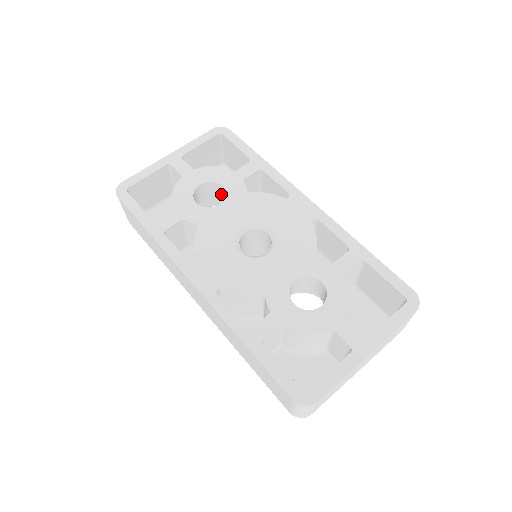
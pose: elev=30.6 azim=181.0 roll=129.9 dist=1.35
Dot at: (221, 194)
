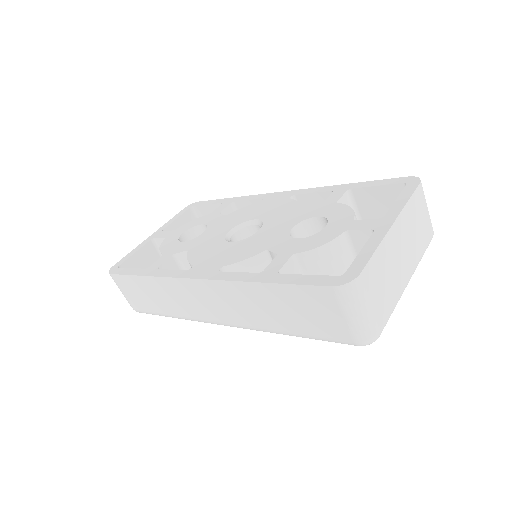
Dot at: occluded
